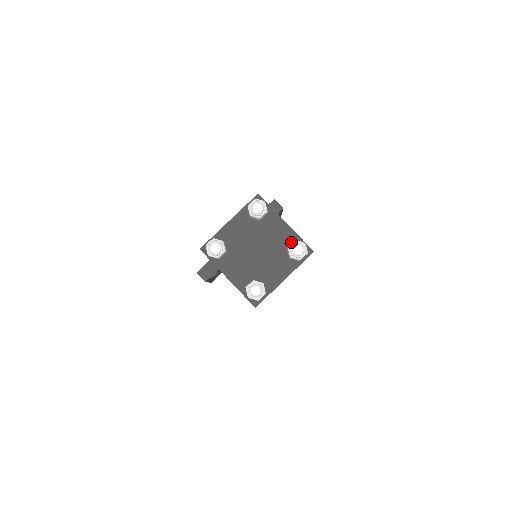
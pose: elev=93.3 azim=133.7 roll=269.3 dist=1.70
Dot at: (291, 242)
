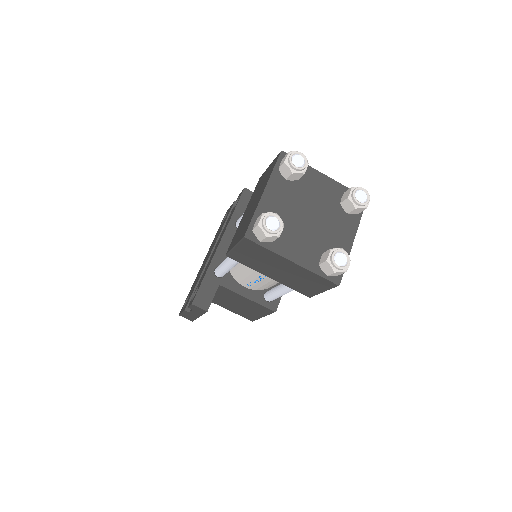
Dot at: (340, 195)
